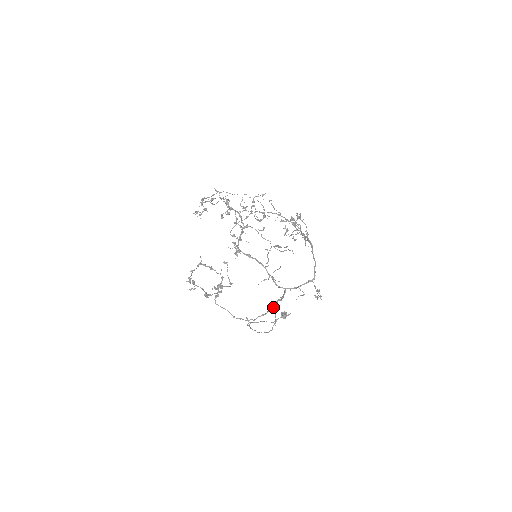
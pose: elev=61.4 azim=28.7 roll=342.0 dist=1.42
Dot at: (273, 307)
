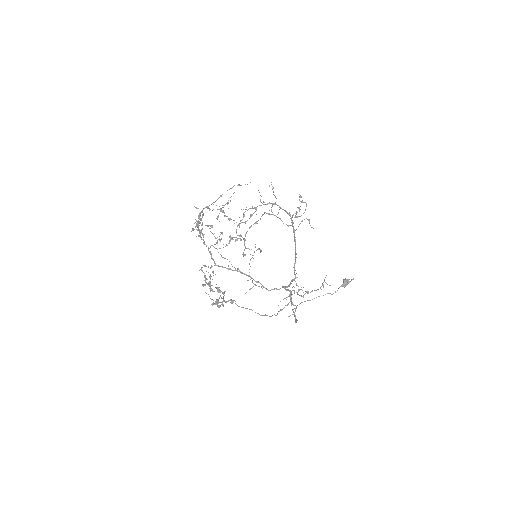
Dot at: (290, 300)
